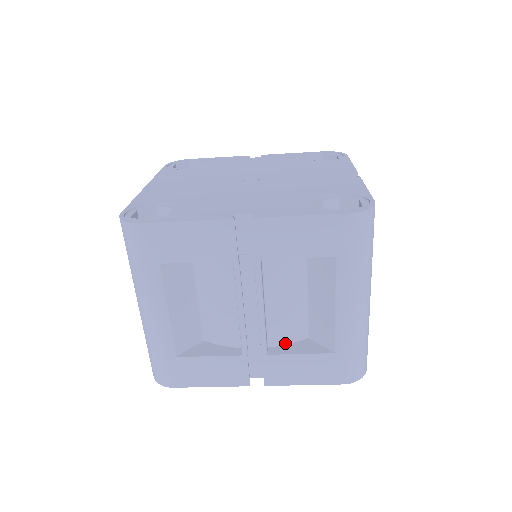
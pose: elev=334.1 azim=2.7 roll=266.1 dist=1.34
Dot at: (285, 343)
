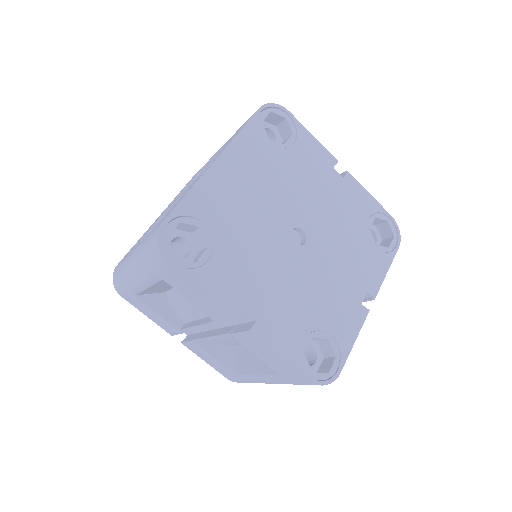
Dot at: (214, 341)
